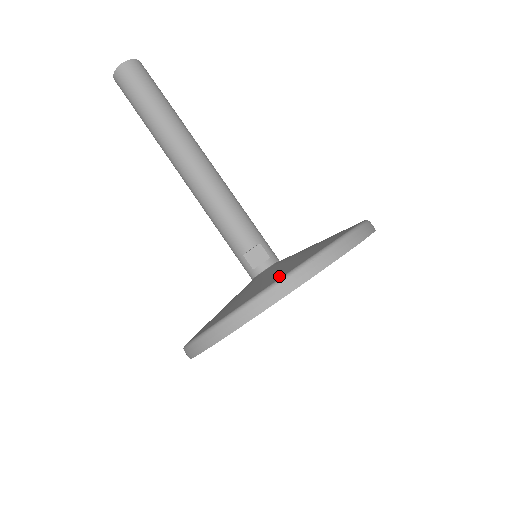
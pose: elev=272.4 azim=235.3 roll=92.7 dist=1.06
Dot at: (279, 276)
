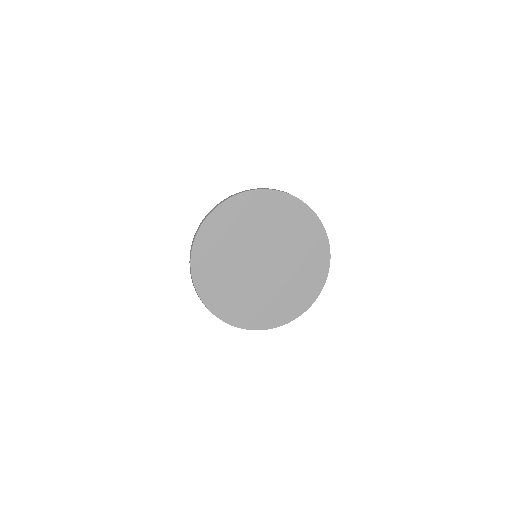
Dot at: occluded
